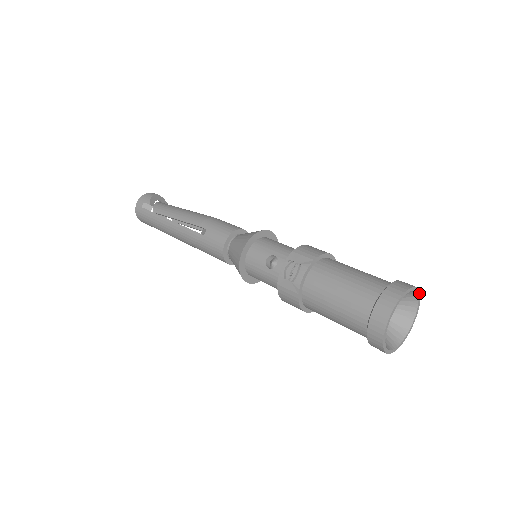
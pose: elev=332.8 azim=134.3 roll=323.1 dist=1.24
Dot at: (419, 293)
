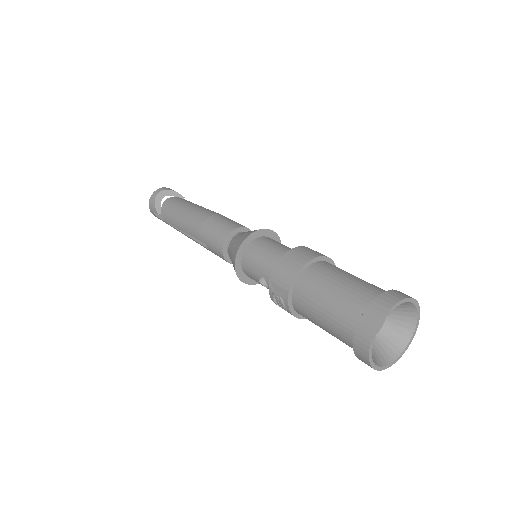
Dot at: (401, 301)
